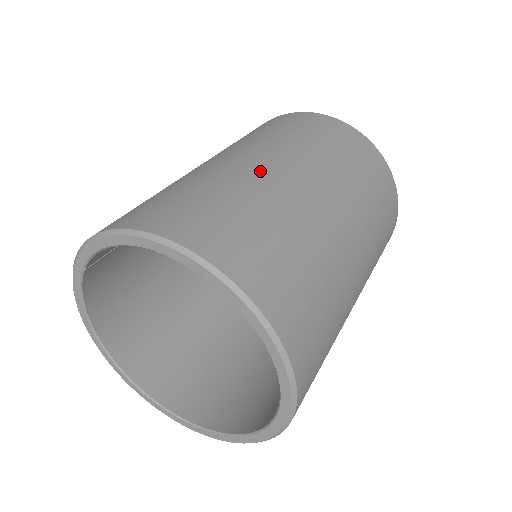
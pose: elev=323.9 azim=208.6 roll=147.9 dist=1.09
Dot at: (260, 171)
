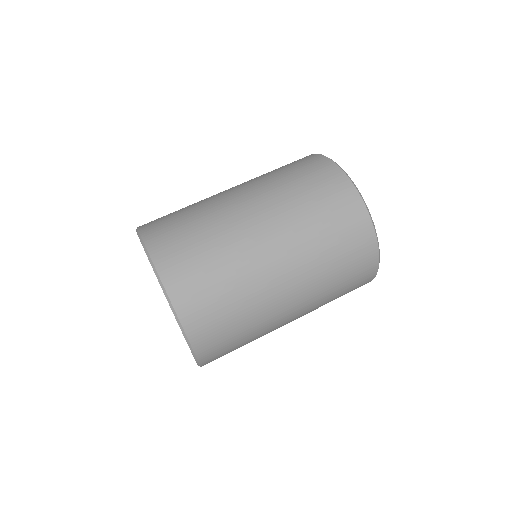
Dot at: (244, 228)
